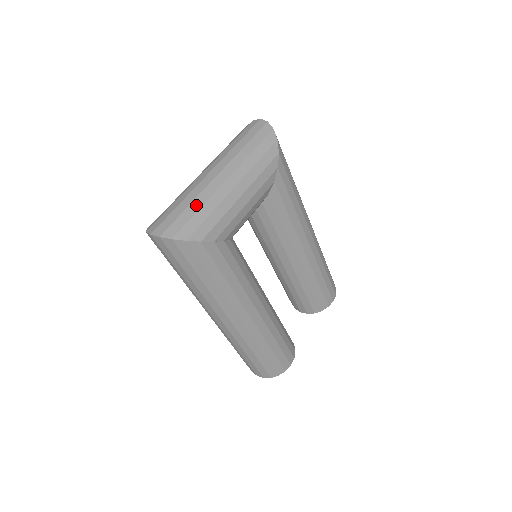
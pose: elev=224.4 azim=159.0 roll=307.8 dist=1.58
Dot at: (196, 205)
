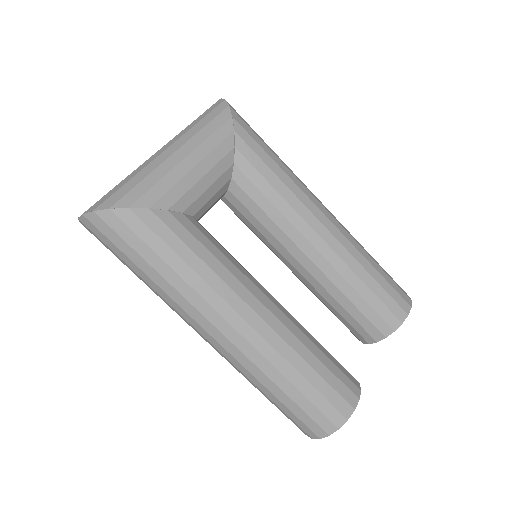
Dot at: (128, 178)
